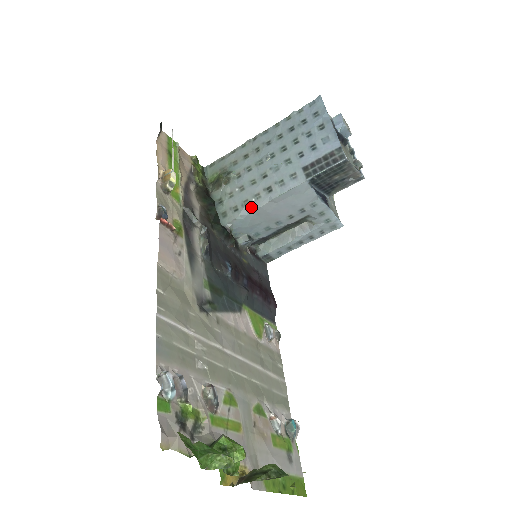
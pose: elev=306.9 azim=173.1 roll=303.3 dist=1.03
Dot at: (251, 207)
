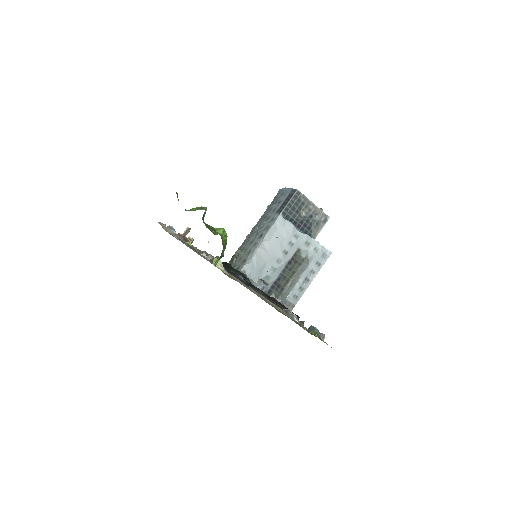
Dot at: (253, 252)
